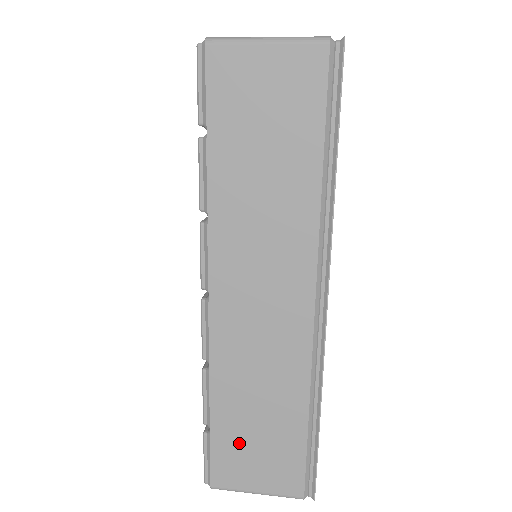
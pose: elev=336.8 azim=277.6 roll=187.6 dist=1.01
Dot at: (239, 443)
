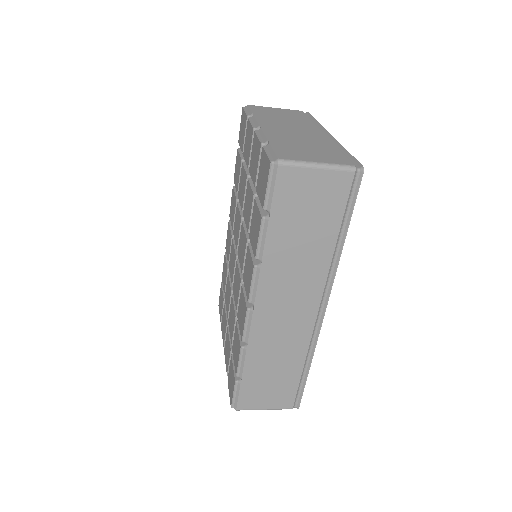
Dot at: (259, 385)
